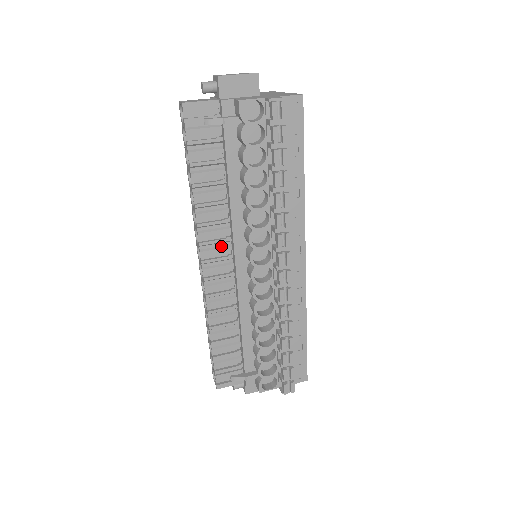
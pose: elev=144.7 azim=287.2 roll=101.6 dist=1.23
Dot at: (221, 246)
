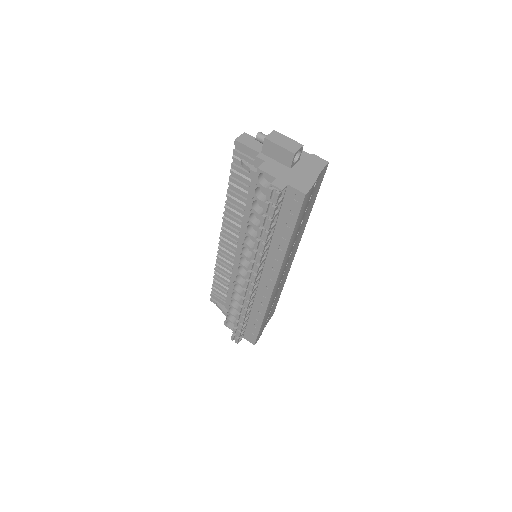
Dot at: (235, 234)
